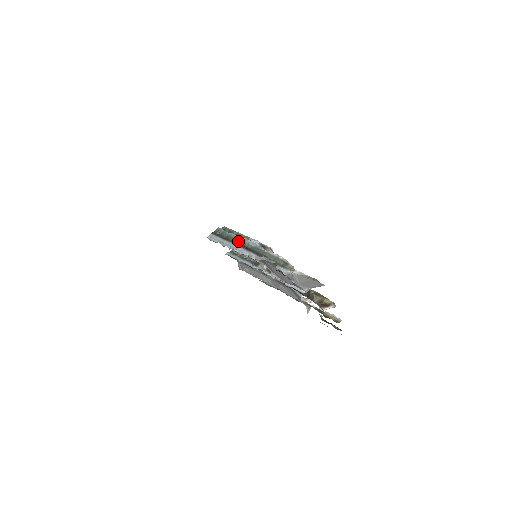
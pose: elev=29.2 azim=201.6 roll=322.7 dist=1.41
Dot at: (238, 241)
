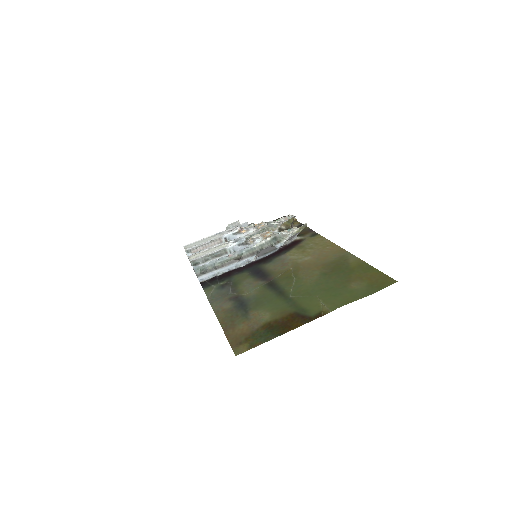
Dot at: (227, 261)
